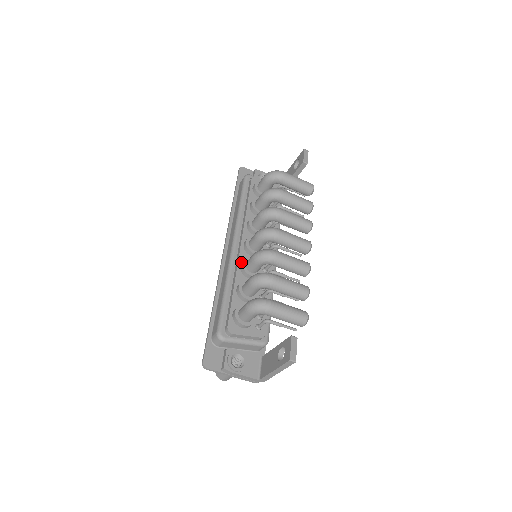
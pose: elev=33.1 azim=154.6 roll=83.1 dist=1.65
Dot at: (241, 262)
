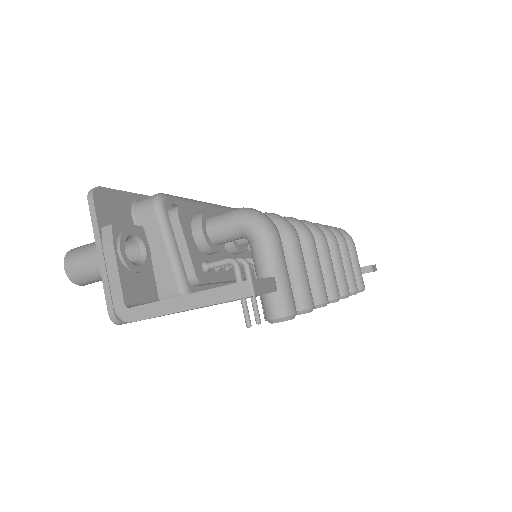
Dot at: occluded
